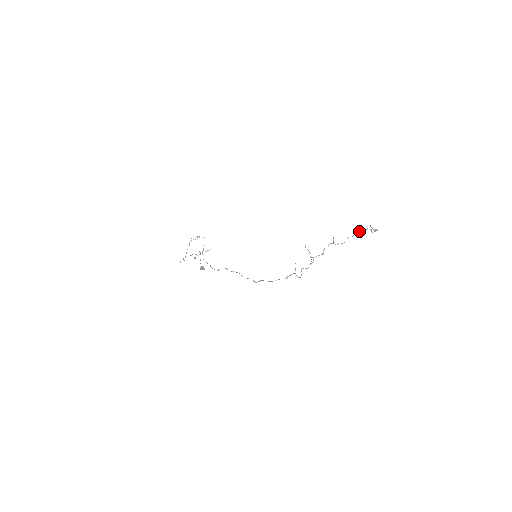
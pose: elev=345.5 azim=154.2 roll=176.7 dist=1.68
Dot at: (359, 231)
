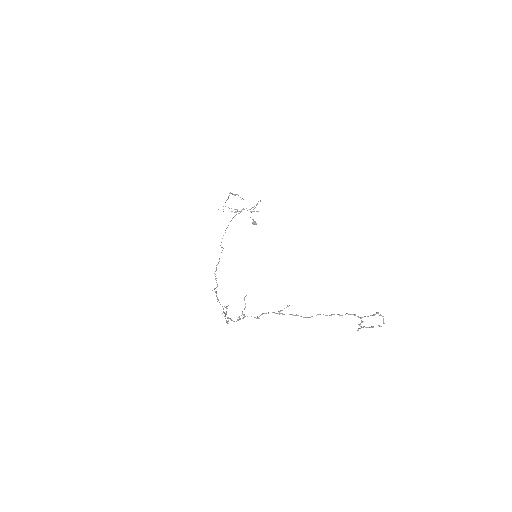
Dot at: occluded
